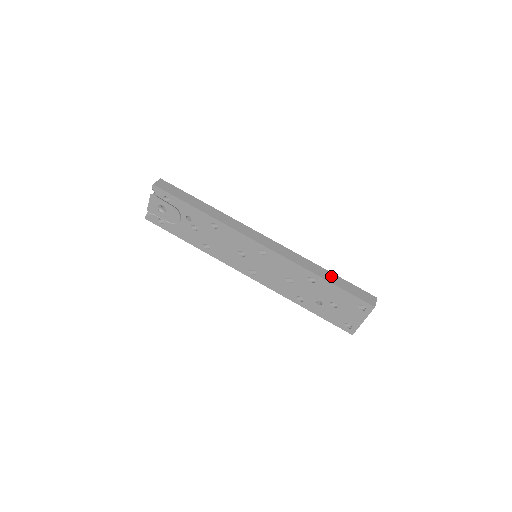
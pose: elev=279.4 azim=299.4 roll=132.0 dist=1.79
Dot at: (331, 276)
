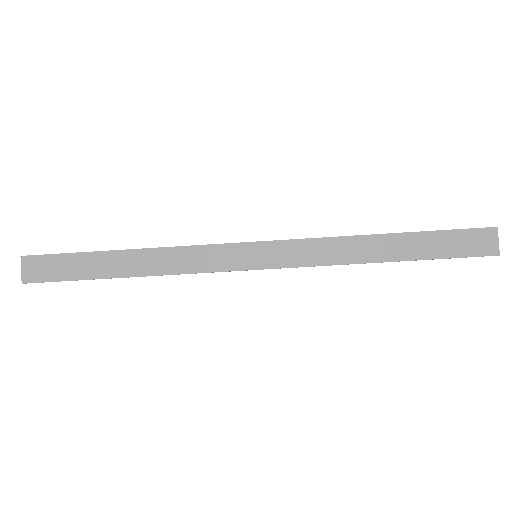
Dot at: (400, 244)
